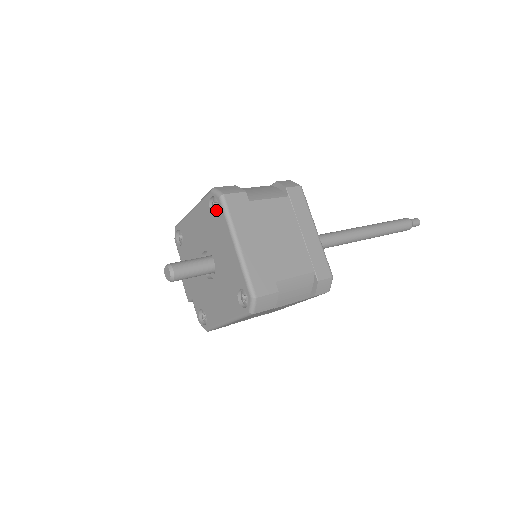
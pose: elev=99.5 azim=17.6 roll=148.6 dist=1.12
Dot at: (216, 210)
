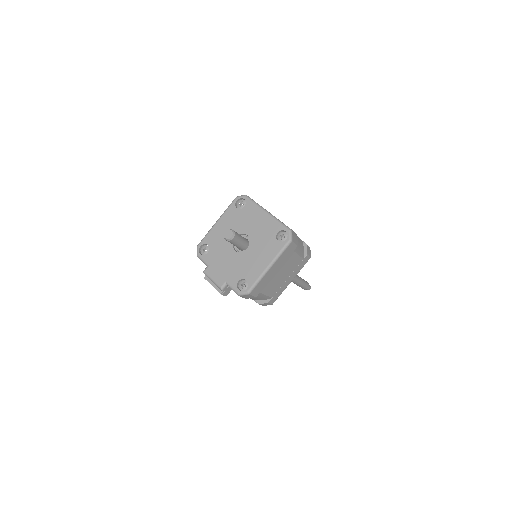
Dot at: (242, 206)
